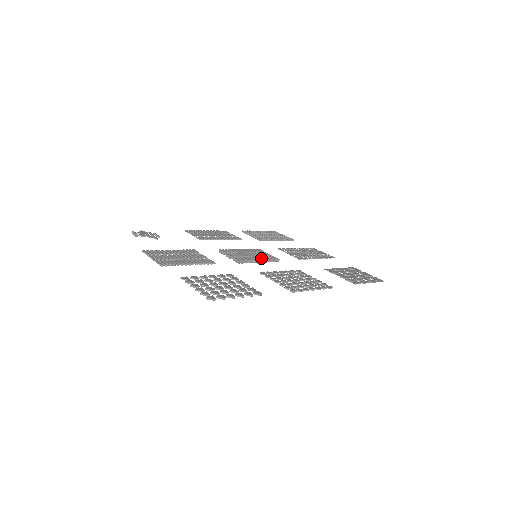
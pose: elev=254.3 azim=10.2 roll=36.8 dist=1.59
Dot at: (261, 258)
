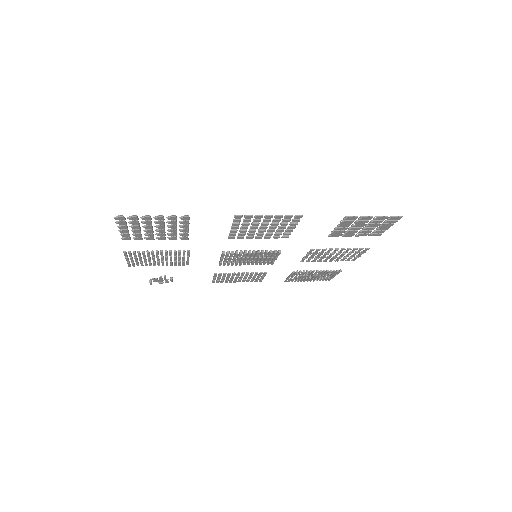
Dot at: (256, 251)
